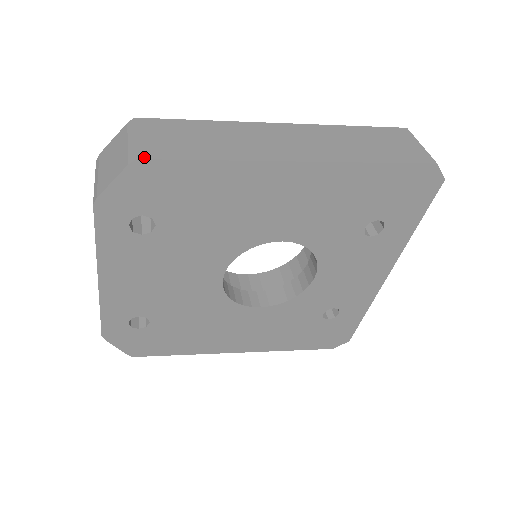
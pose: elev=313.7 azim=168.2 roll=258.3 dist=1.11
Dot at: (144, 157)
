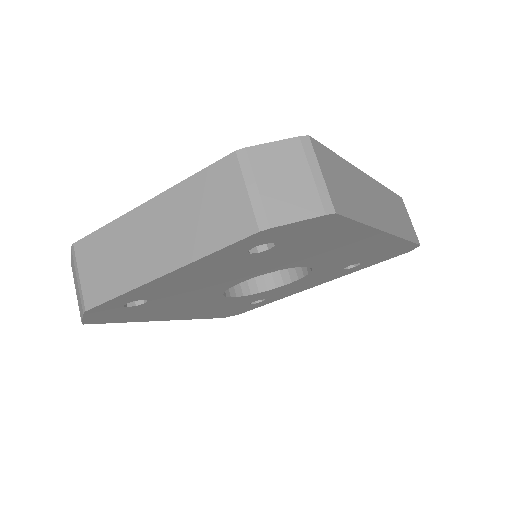
Dot at: (338, 211)
